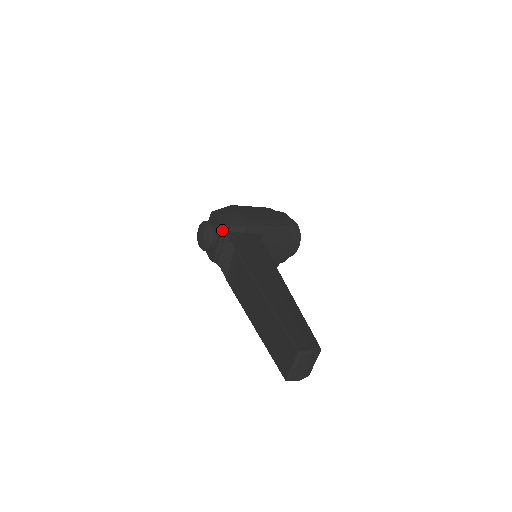
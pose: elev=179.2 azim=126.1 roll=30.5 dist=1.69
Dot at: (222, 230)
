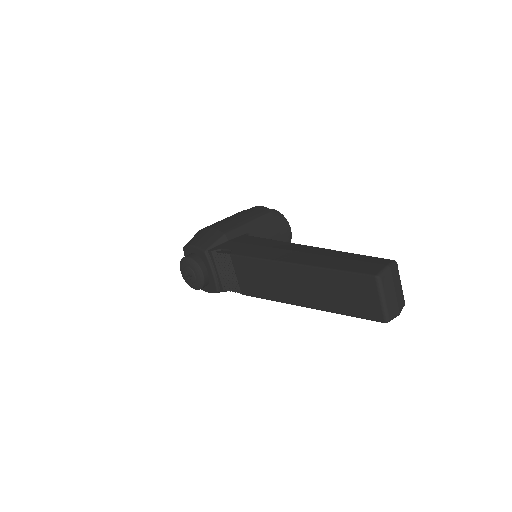
Dot at: (204, 252)
